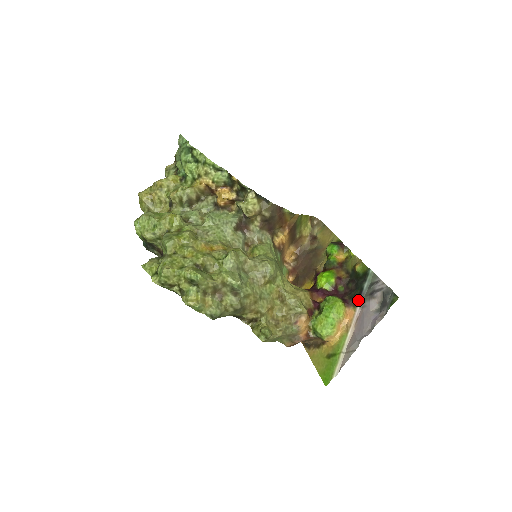
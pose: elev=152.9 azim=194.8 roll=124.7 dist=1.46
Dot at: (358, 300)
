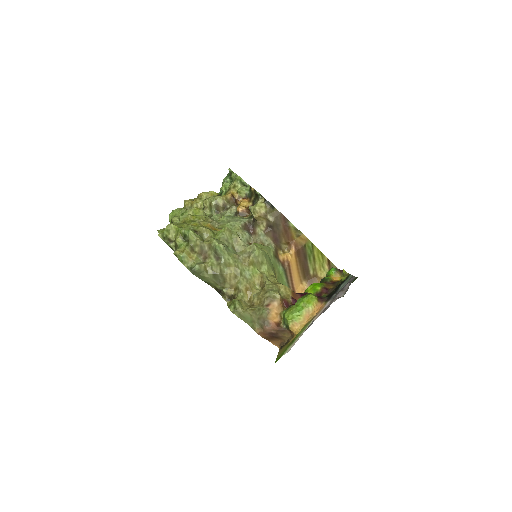
Dot at: (331, 296)
